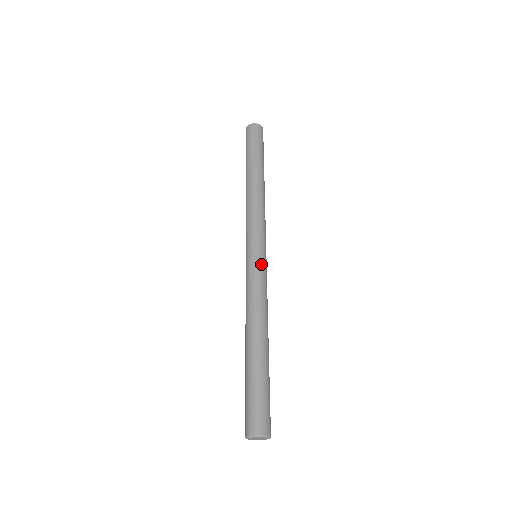
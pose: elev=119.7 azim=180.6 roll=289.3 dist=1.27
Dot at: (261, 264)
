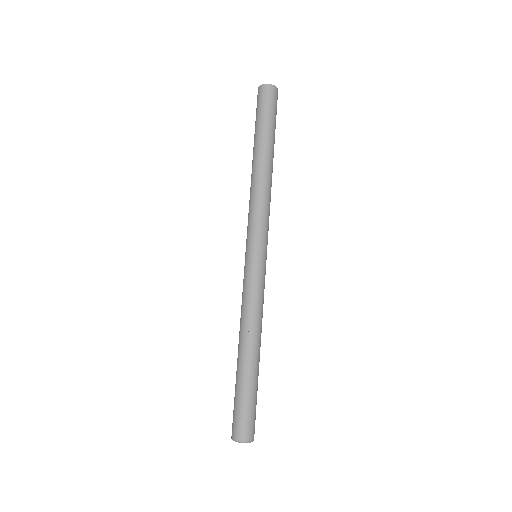
Dot at: (255, 269)
